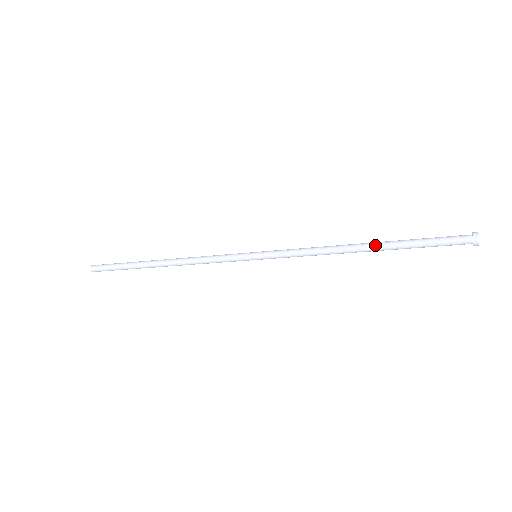
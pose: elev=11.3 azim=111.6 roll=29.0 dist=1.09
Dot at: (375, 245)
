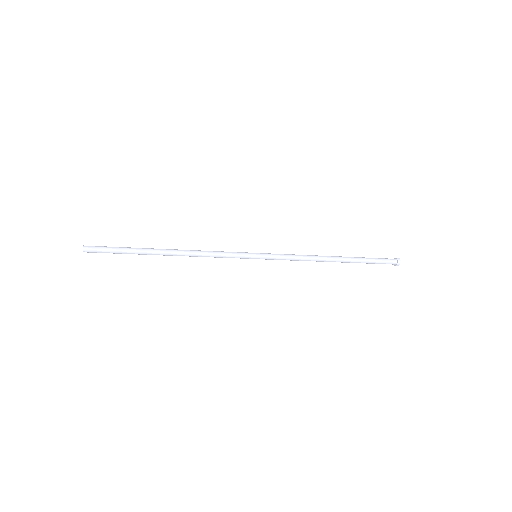
Dot at: (342, 257)
